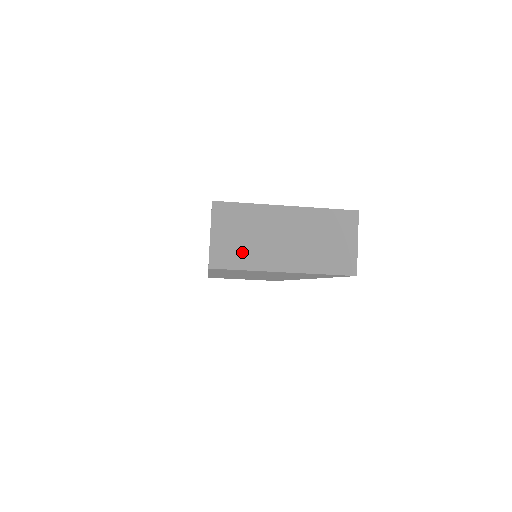
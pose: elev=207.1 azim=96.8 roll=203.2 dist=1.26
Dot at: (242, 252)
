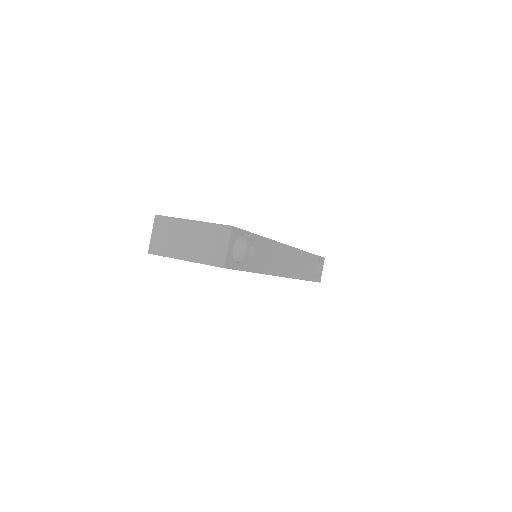
Dot at: (165, 246)
